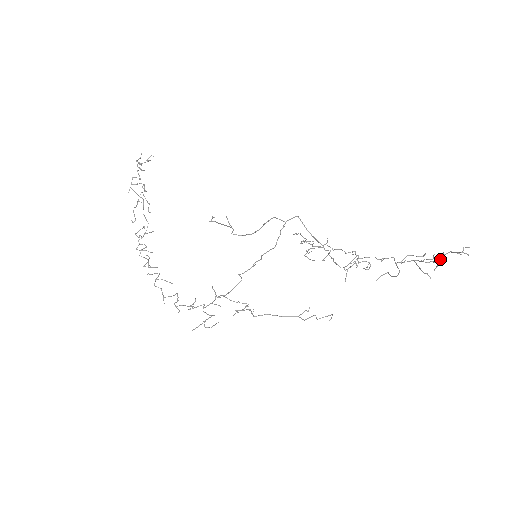
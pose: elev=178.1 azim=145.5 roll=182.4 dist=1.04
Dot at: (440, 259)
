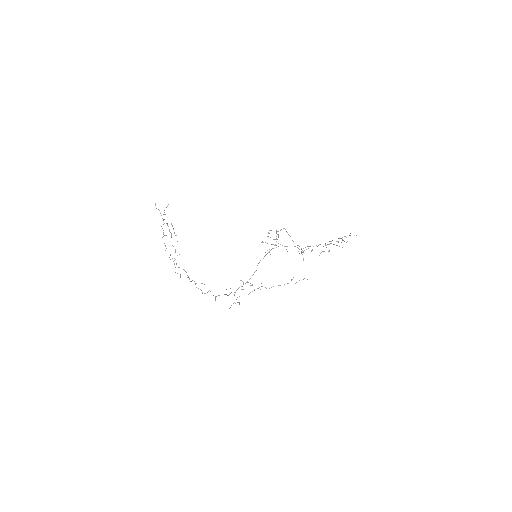
Dot at: (343, 240)
